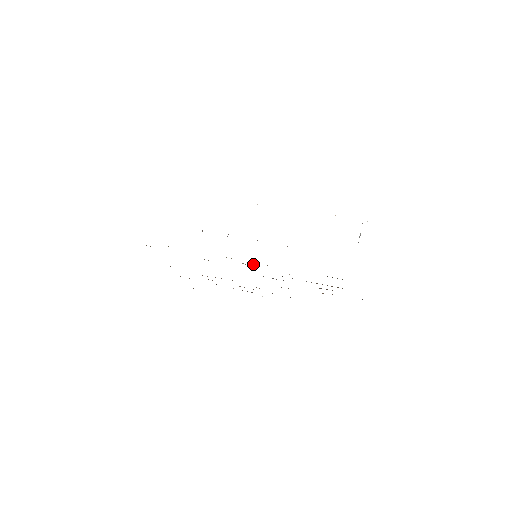
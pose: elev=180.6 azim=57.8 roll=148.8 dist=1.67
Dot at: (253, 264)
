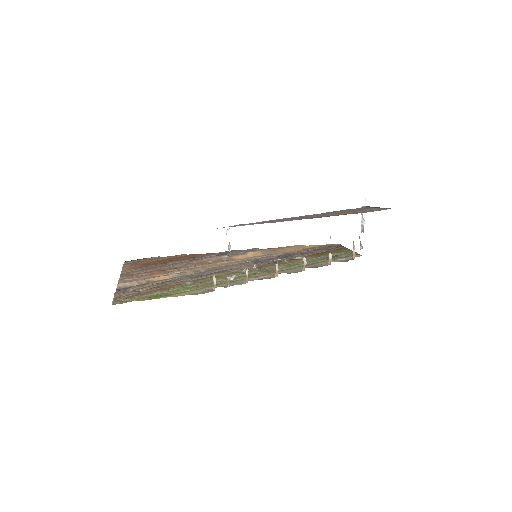
Dot at: (255, 266)
